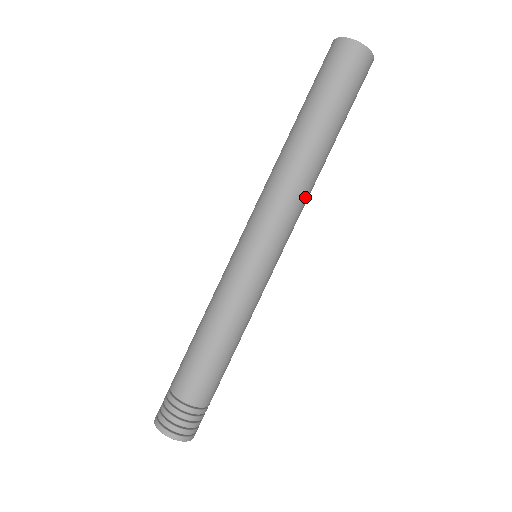
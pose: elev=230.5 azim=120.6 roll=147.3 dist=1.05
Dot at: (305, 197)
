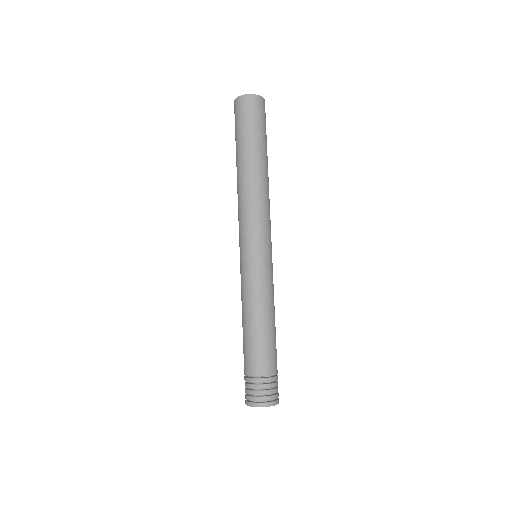
Dot at: (262, 200)
